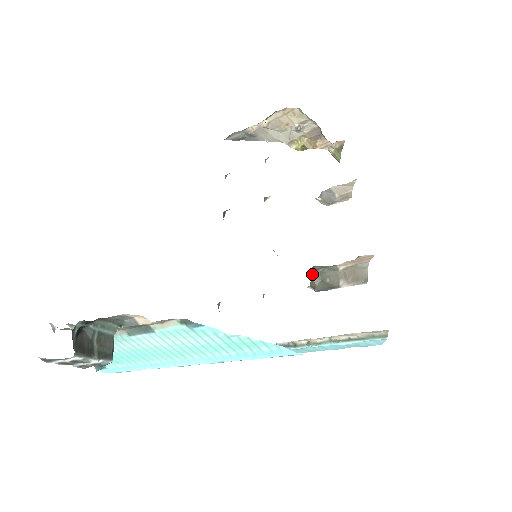
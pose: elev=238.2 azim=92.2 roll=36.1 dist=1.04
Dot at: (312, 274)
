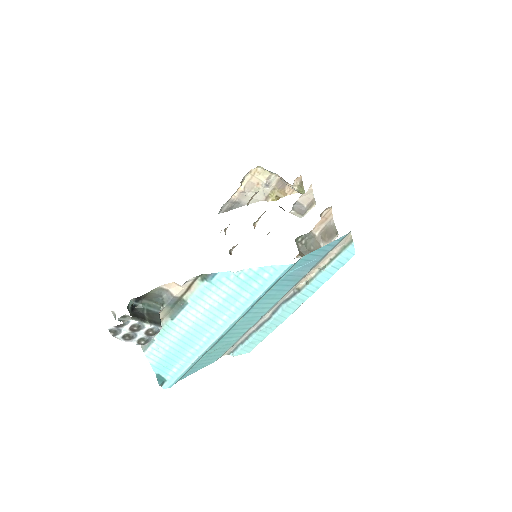
Dot at: (299, 249)
